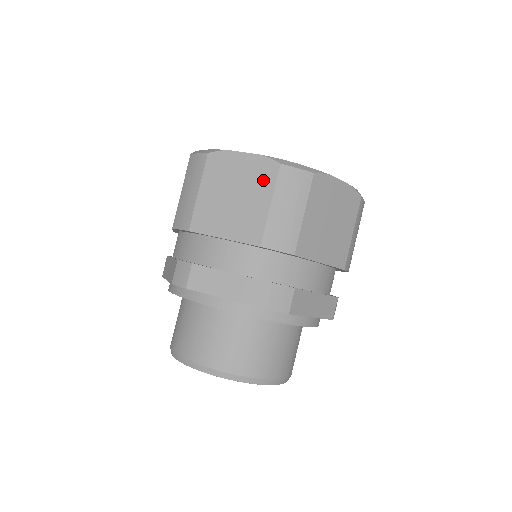
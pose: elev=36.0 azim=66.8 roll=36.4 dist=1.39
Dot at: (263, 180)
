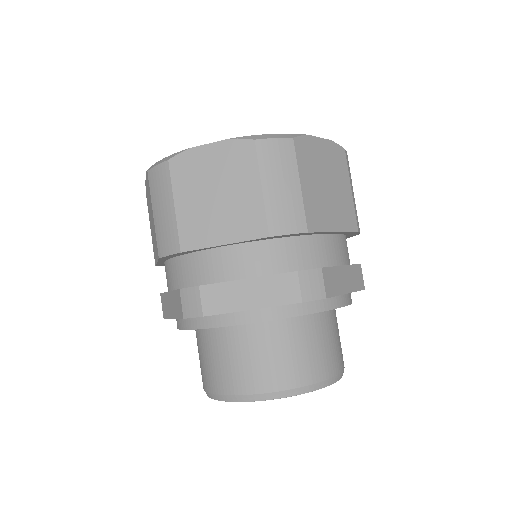
Dot at: (242, 165)
